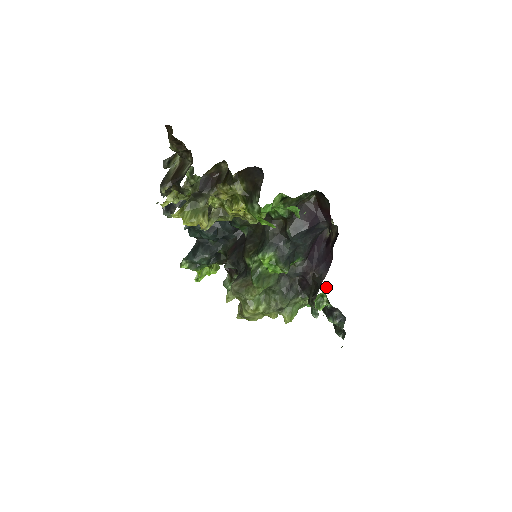
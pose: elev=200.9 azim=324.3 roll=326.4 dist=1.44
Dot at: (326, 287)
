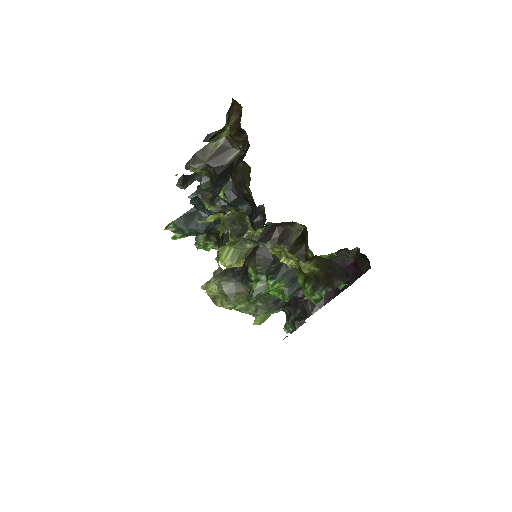
Dot at: occluded
